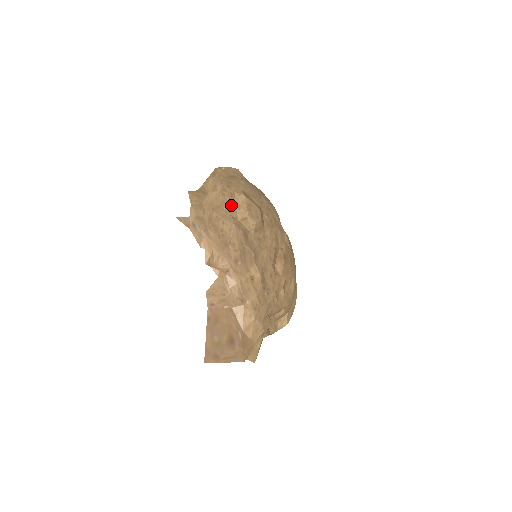
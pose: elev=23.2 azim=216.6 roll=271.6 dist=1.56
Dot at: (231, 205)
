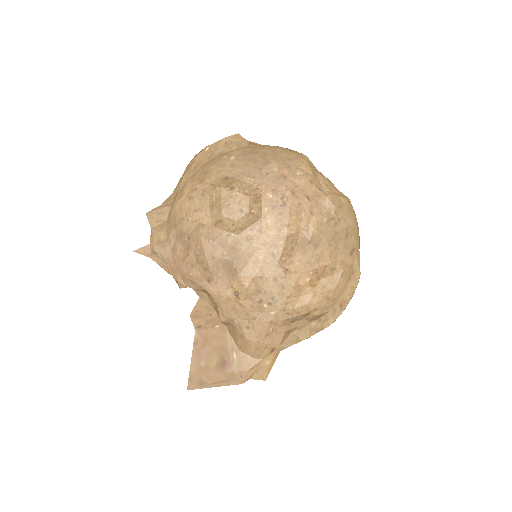
Dot at: (201, 209)
